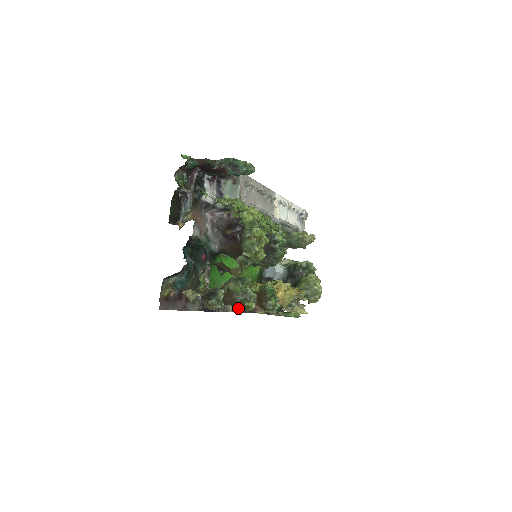
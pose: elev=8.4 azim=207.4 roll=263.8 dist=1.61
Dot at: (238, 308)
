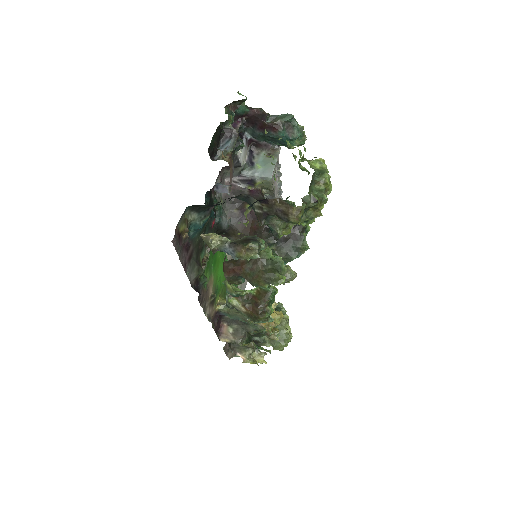
Dot at: (262, 279)
